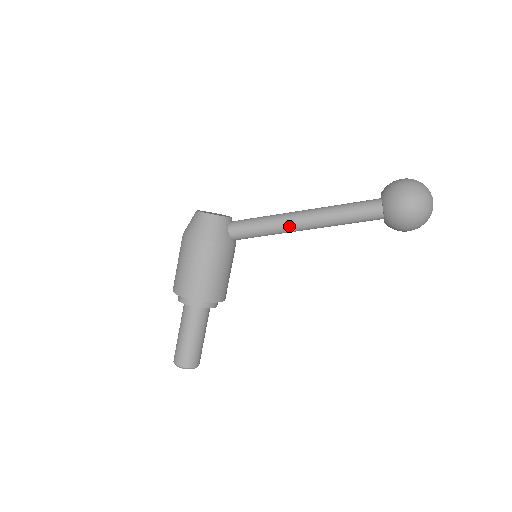
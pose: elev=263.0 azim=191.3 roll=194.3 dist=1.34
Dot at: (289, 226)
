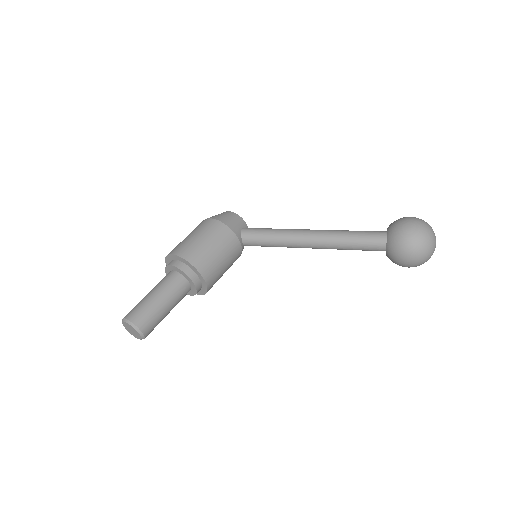
Dot at: (297, 234)
